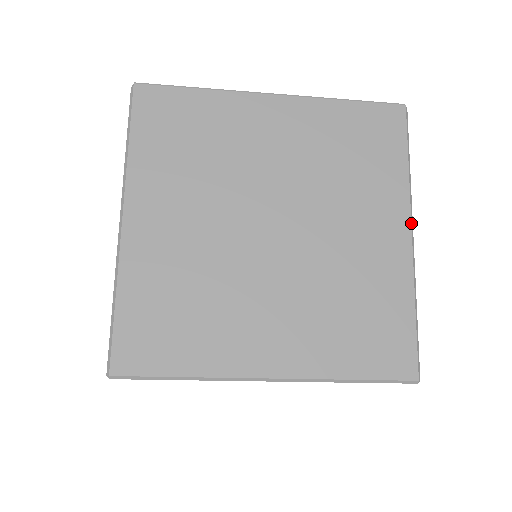
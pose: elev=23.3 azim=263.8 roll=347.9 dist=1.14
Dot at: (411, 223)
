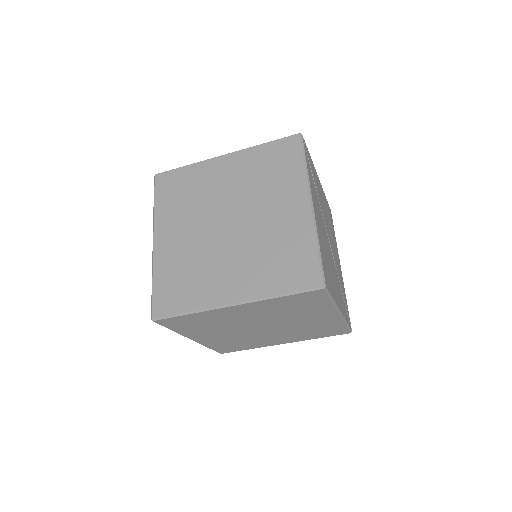
Dot at: (310, 197)
